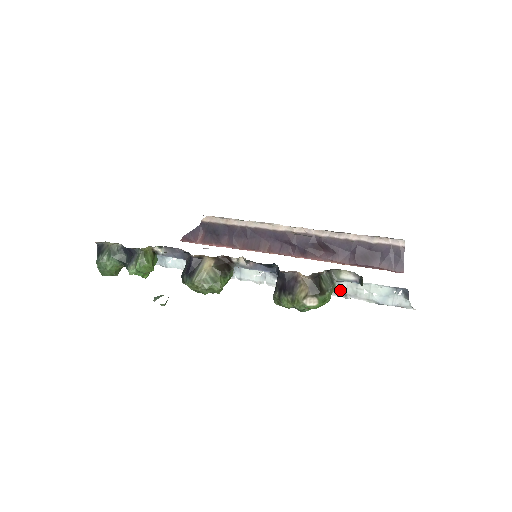
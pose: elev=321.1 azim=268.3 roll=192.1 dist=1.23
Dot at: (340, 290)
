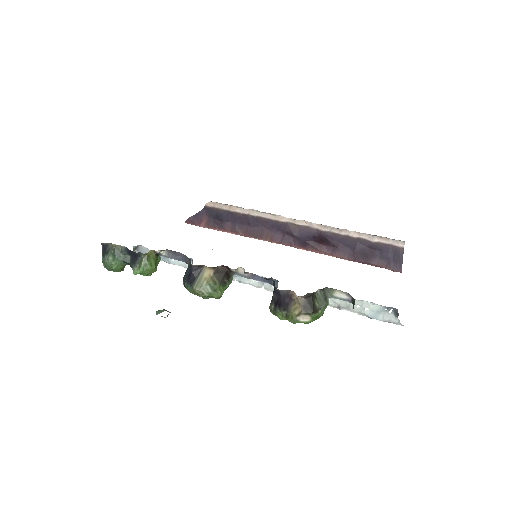
Dot at: (334, 302)
